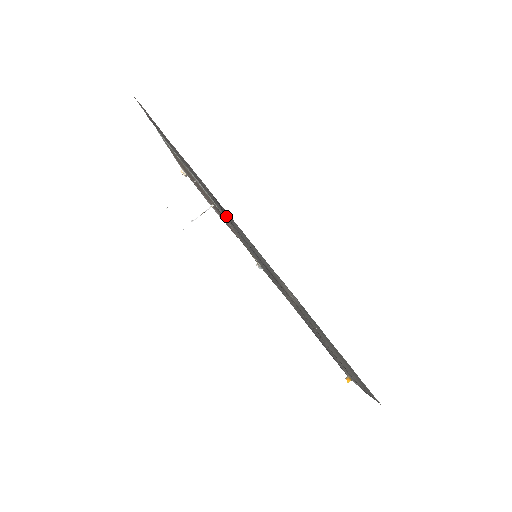
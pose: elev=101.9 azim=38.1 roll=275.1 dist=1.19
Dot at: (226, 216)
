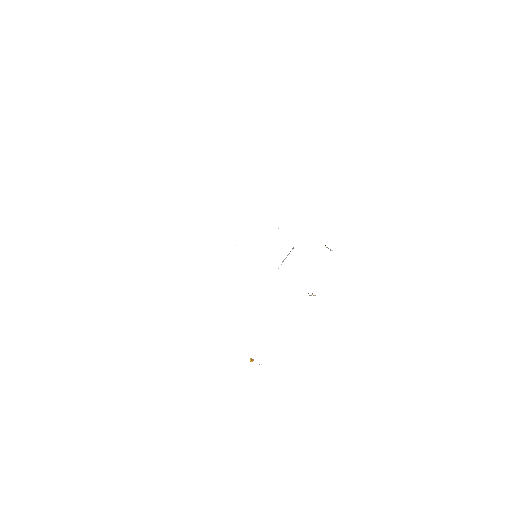
Dot at: occluded
